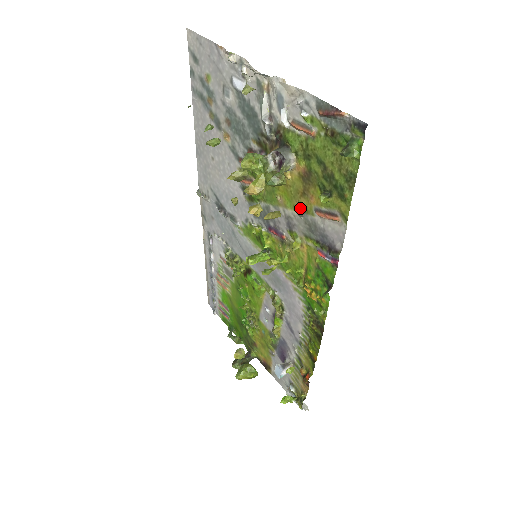
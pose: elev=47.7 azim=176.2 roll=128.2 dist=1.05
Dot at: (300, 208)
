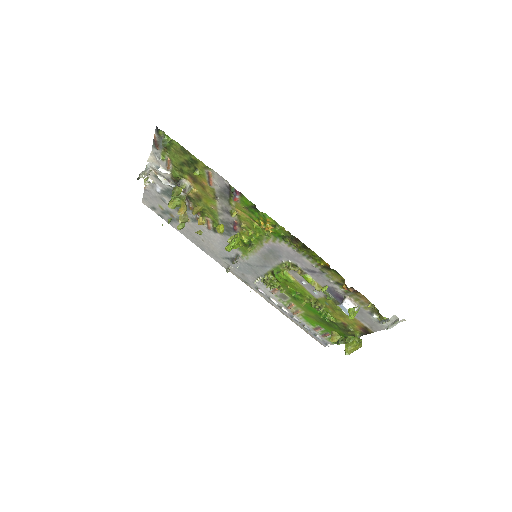
Dot at: (213, 196)
